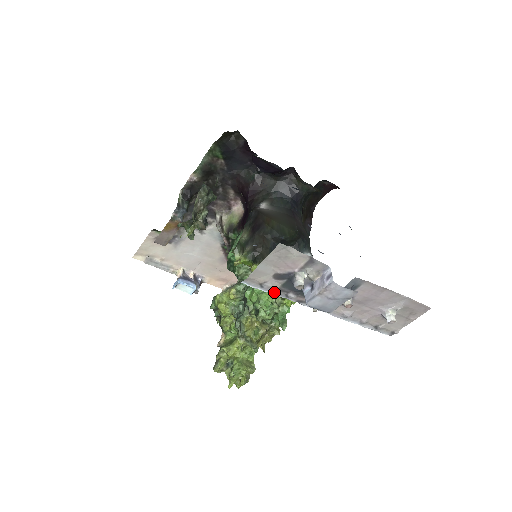
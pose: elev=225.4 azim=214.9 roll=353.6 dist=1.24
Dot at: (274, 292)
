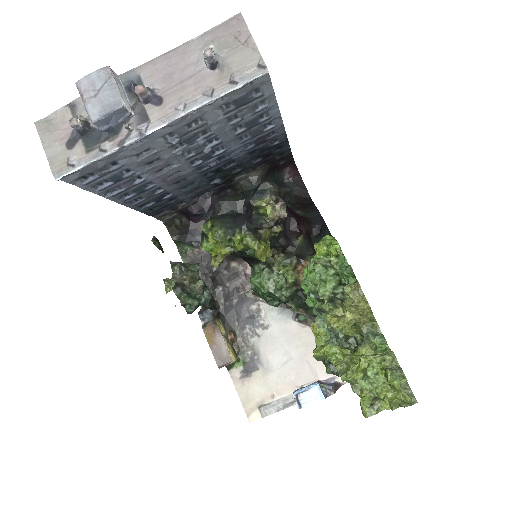
Dot at: (90, 160)
